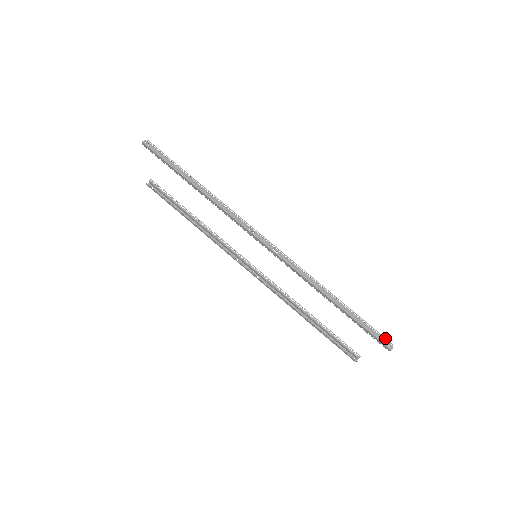
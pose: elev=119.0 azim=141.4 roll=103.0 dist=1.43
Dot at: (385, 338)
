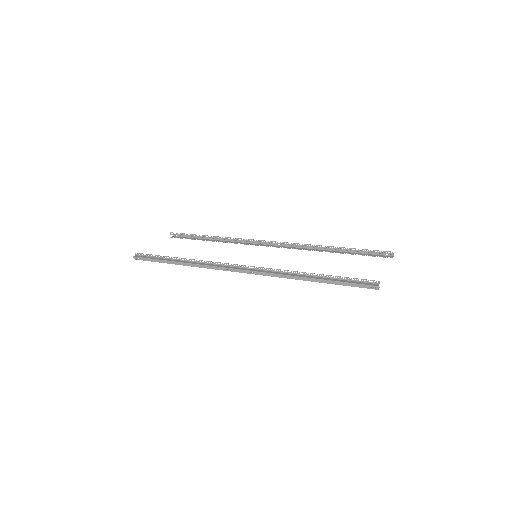
Dot at: (370, 280)
